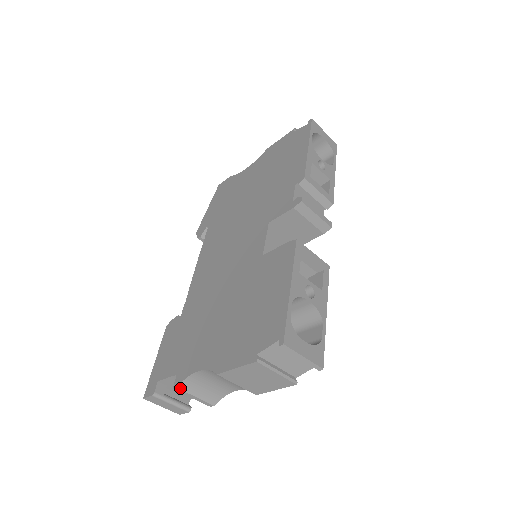
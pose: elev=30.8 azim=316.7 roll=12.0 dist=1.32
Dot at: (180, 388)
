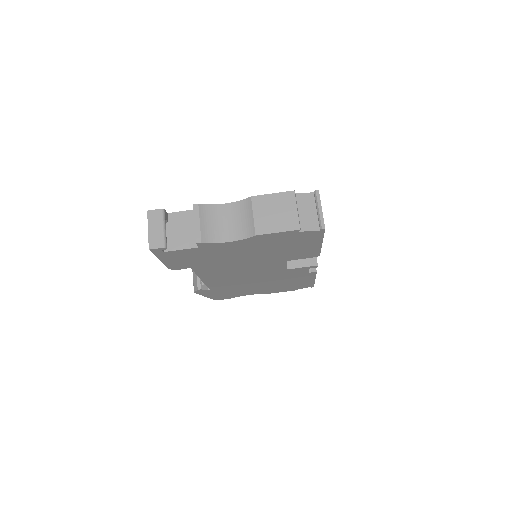
Dot at: (199, 207)
